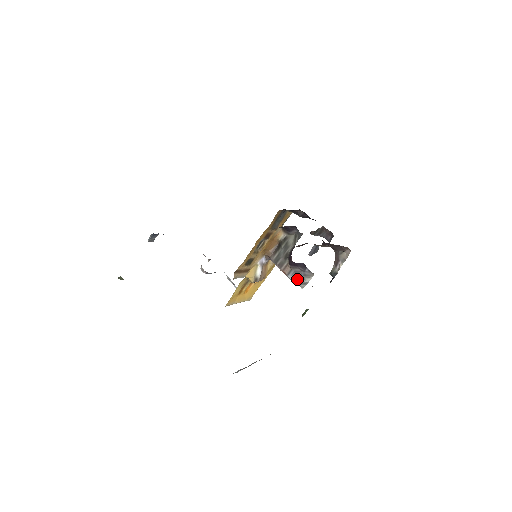
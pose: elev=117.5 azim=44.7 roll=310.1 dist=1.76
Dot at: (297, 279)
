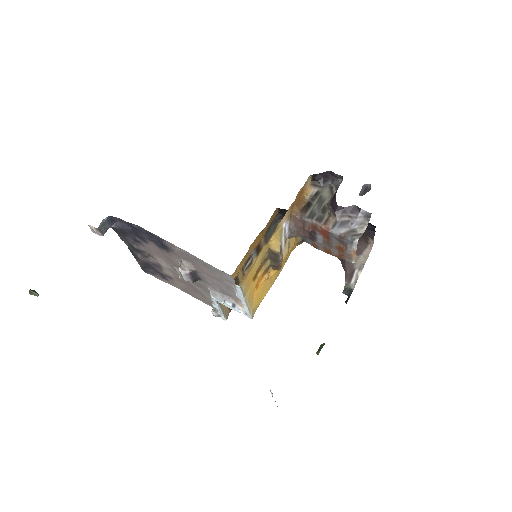
Dot at: (347, 231)
